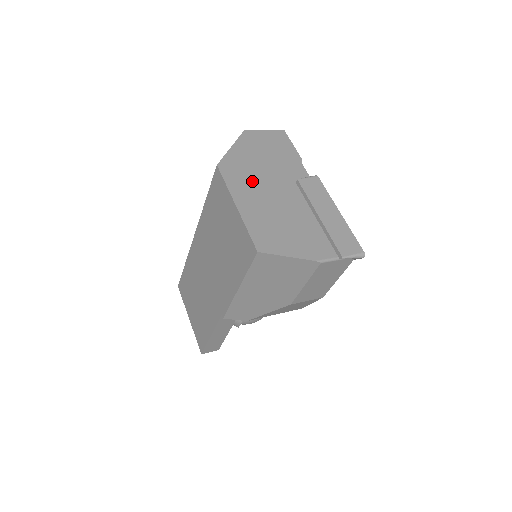
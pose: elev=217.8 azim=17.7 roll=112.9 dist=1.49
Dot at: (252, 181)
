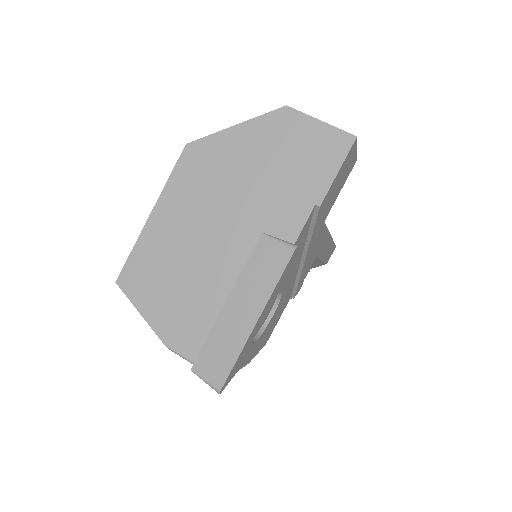
Dot at: (205, 194)
